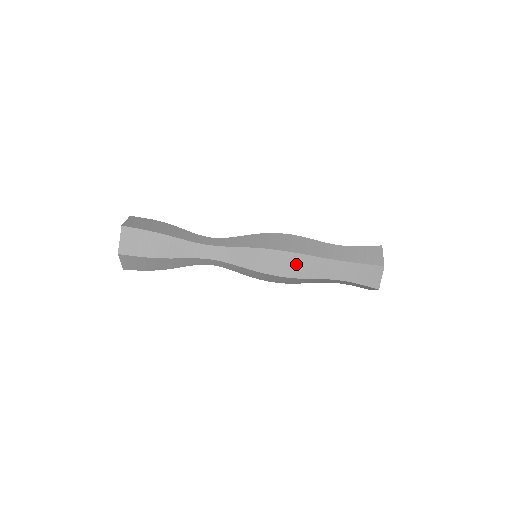
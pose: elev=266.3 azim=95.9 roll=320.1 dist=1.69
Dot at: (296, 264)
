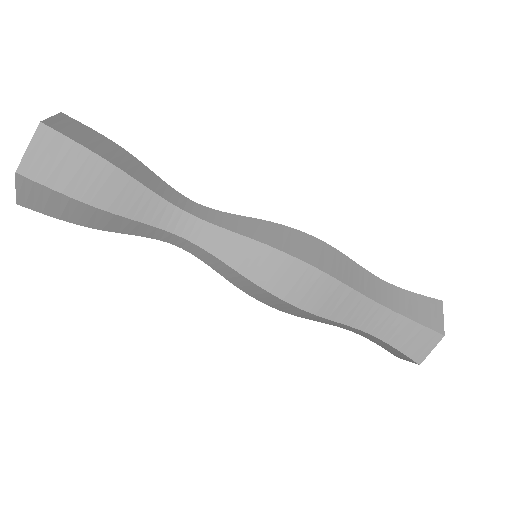
Dot at: (321, 292)
